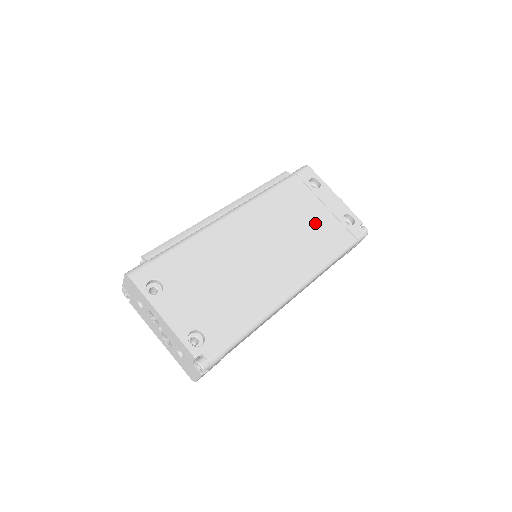
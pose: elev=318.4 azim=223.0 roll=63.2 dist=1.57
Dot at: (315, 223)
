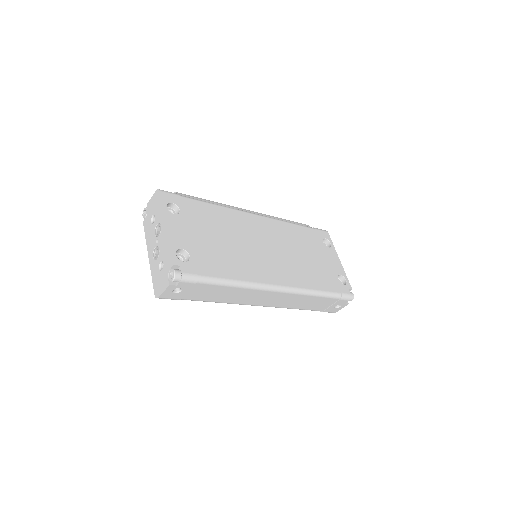
Dot at: (314, 263)
